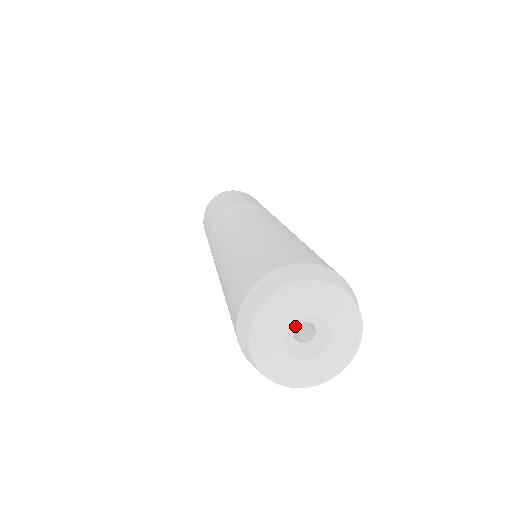
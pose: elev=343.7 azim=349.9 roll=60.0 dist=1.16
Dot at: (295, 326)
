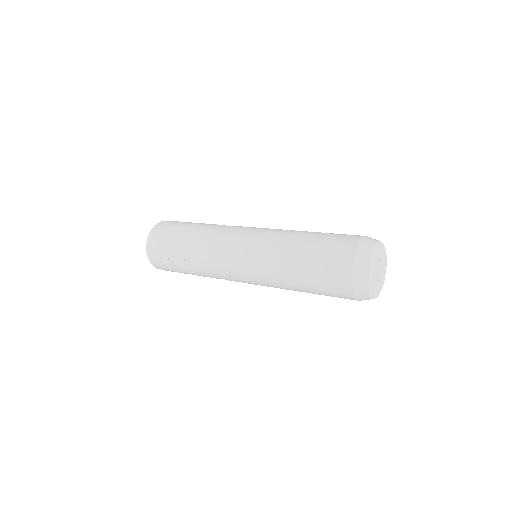
Dot at: occluded
